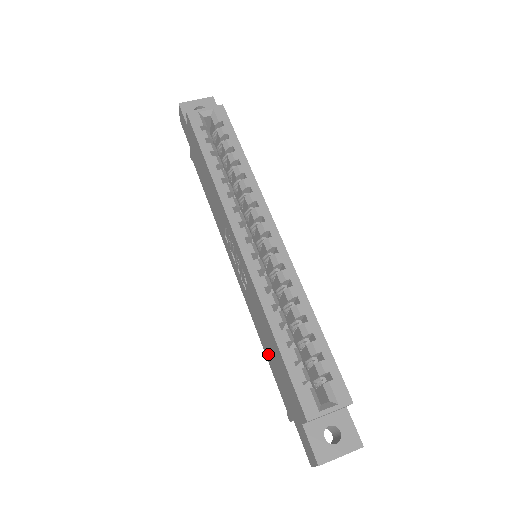
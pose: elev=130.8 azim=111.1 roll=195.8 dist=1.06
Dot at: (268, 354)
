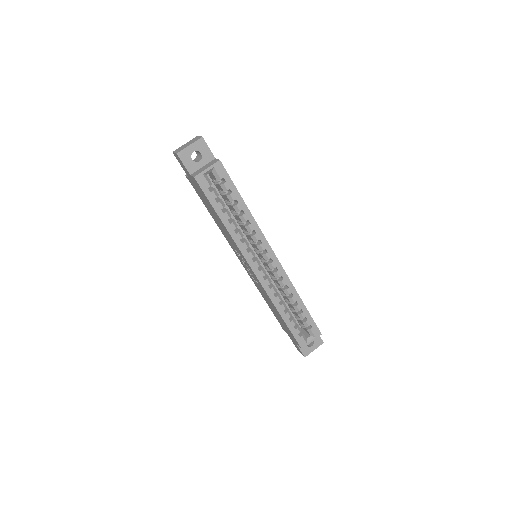
Dot at: (271, 308)
